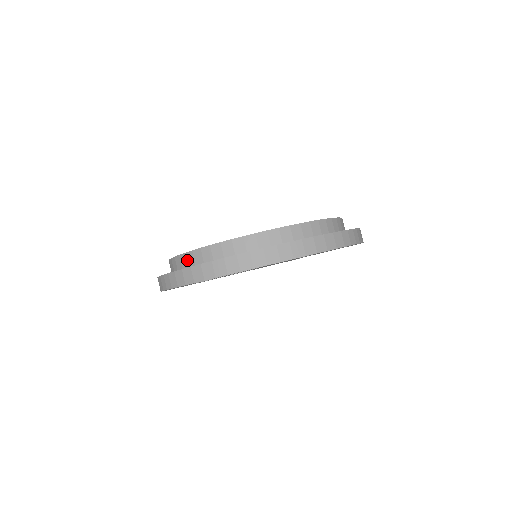
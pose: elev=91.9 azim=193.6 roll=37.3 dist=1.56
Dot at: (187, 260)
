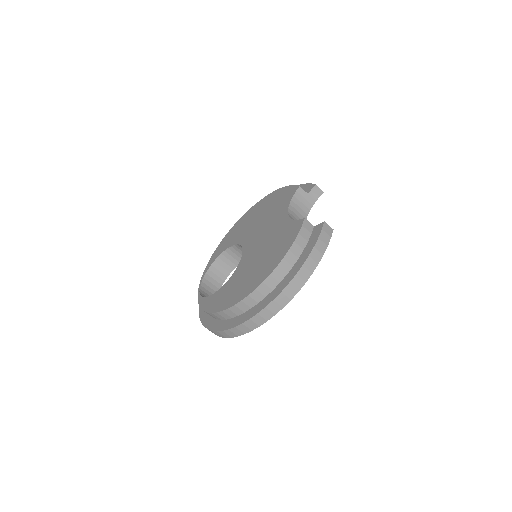
Dot at: occluded
